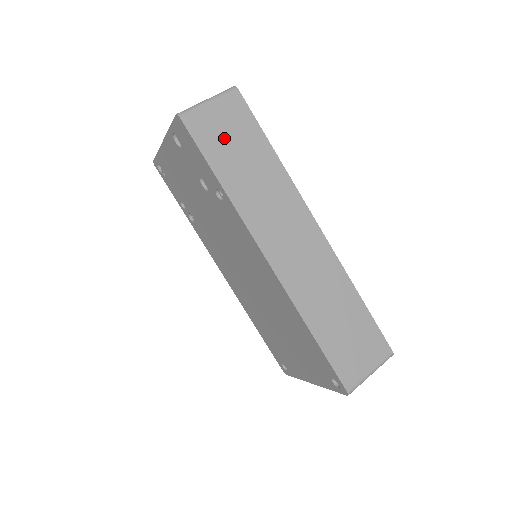
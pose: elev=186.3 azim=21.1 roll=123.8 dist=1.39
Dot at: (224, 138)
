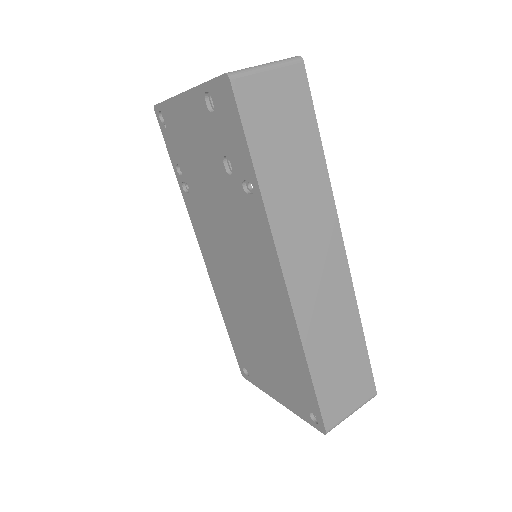
Dot at: (274, 121)
